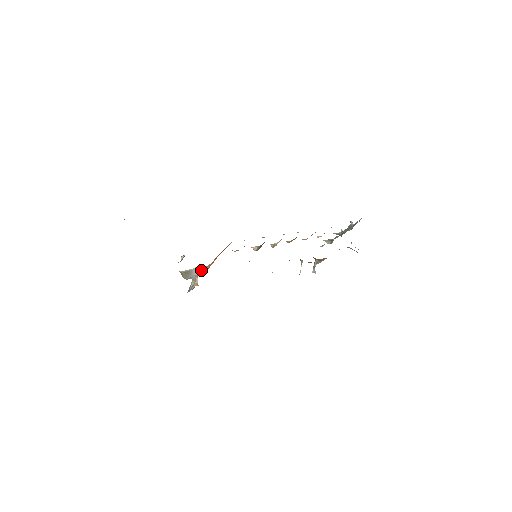
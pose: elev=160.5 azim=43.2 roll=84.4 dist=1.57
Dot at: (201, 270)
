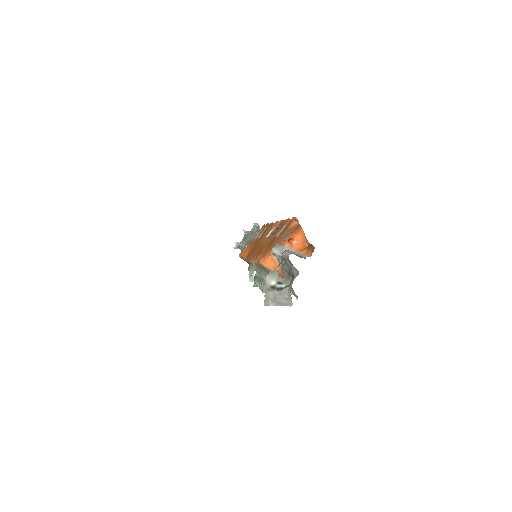
Dot at: (294, 252)
